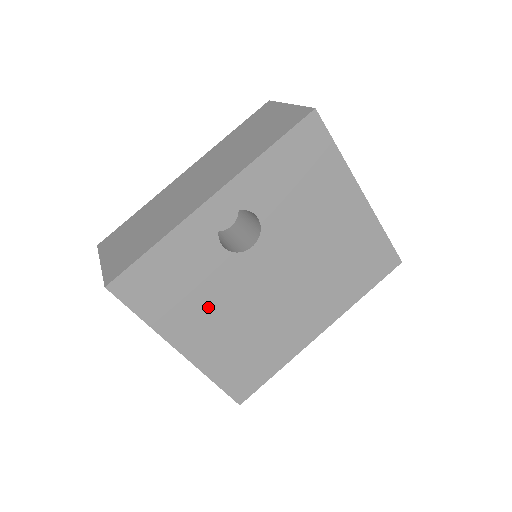
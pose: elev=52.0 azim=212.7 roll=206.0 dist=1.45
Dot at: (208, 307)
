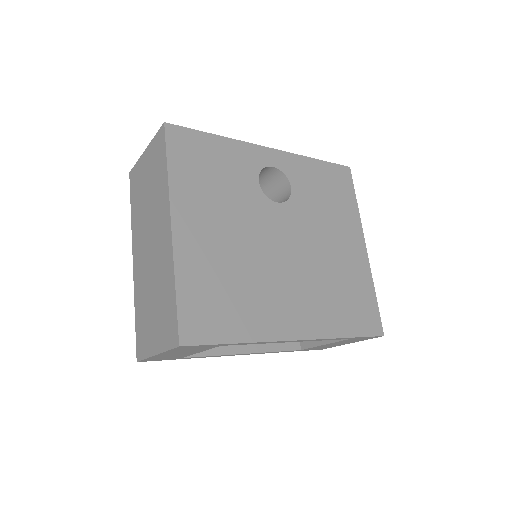
Dot at: (221, 211)
